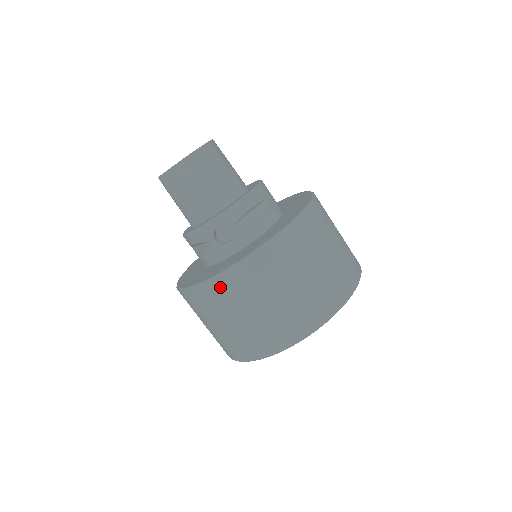
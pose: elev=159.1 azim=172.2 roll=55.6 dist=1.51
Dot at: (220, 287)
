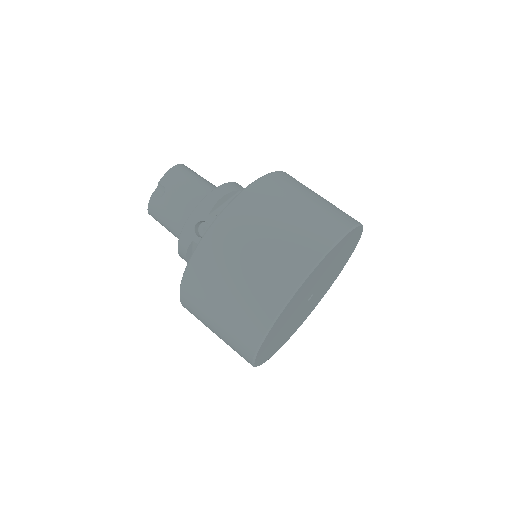
Dot at: (199, 264)
